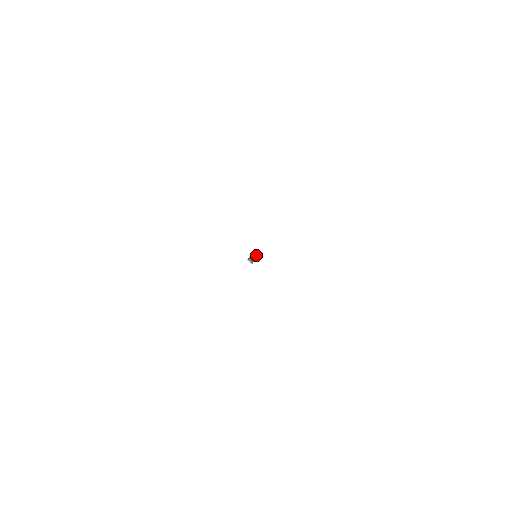
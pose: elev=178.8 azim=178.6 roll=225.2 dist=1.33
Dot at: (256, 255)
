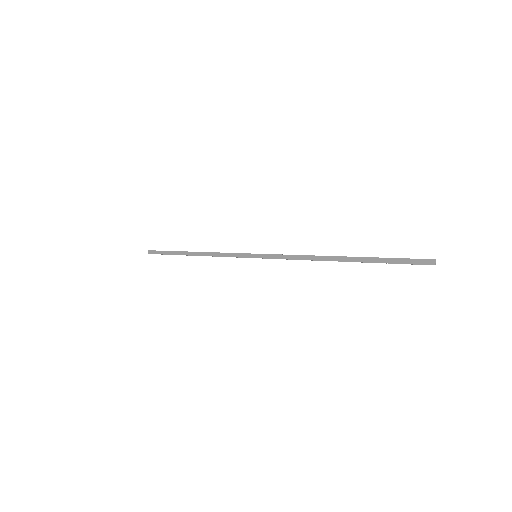
Dot at: (252, 255)
